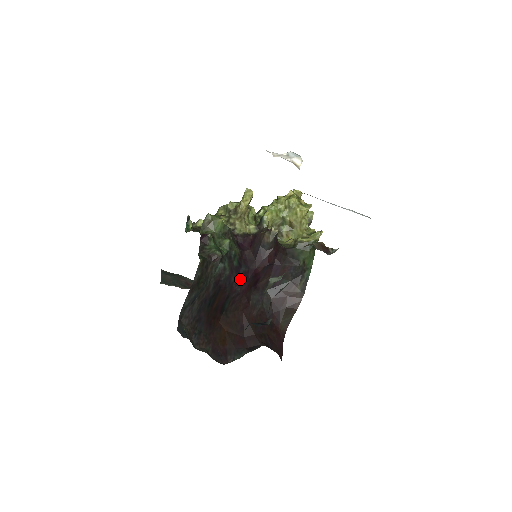
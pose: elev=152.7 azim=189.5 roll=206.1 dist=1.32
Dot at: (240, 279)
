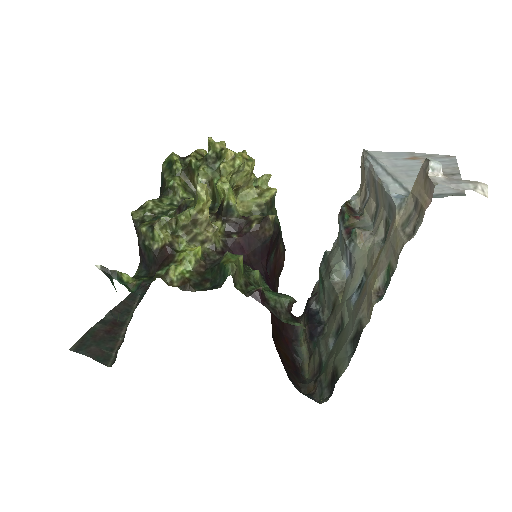
Dot at: occluded
